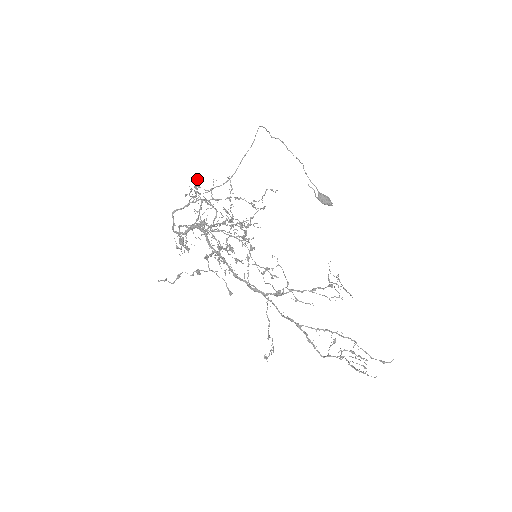
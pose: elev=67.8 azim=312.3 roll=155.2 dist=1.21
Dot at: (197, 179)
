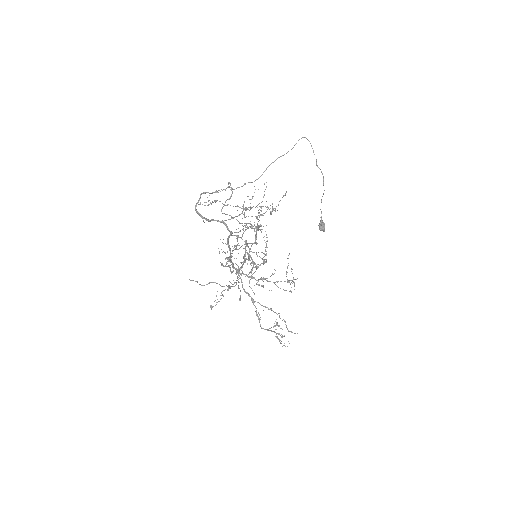
Dot at: (261, 210)
